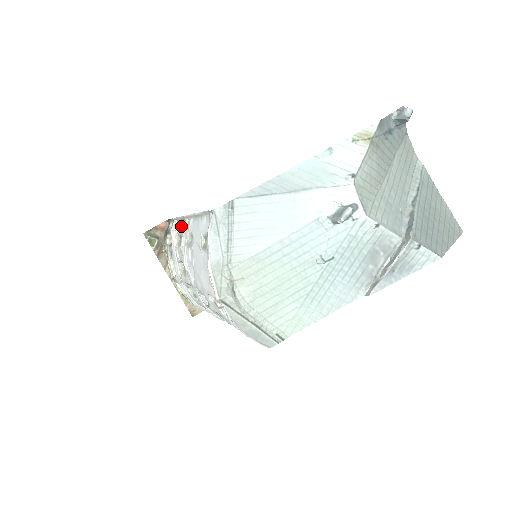
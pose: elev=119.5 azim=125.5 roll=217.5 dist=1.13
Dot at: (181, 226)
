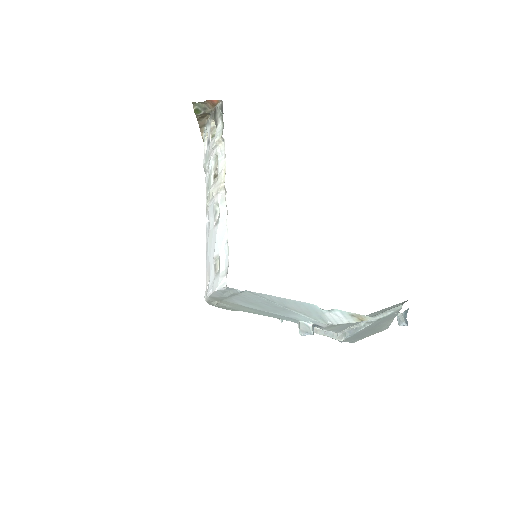
Dot at: (221, 168)
